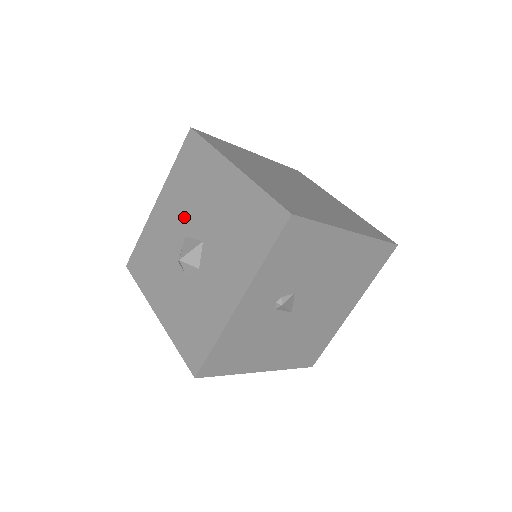
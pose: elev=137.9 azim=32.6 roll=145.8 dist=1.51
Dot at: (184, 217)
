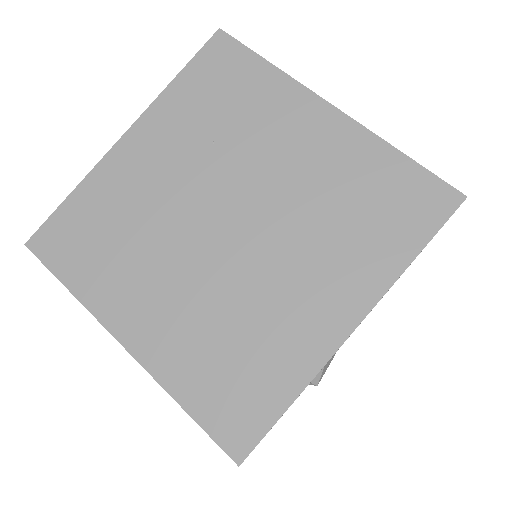
Dot at: occluded
